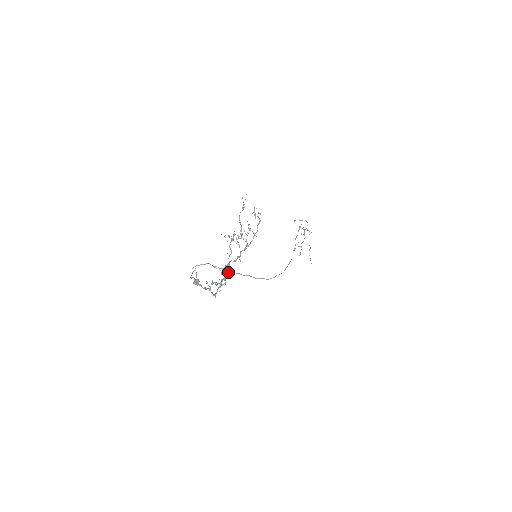
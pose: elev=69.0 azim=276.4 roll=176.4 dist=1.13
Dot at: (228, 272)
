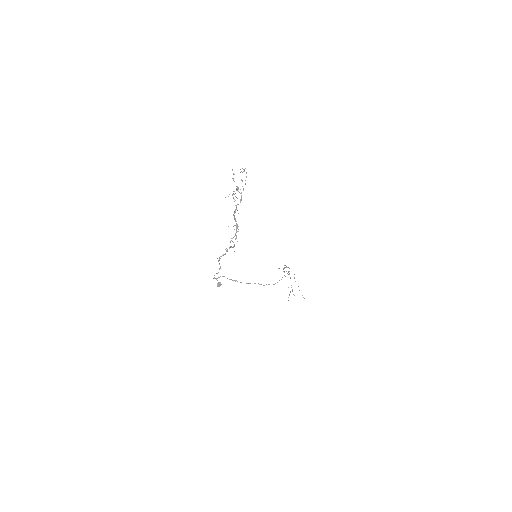
Dot at: (238, 213)
